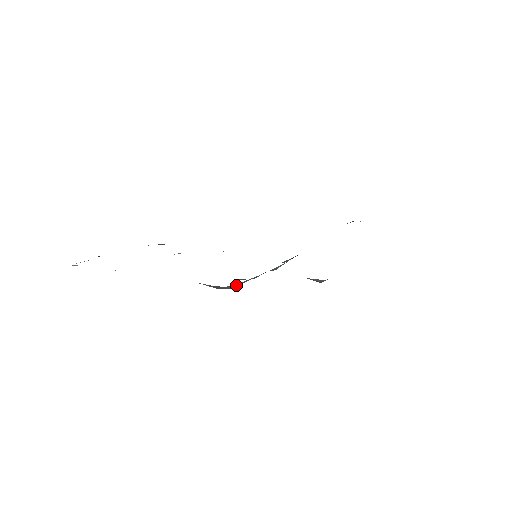
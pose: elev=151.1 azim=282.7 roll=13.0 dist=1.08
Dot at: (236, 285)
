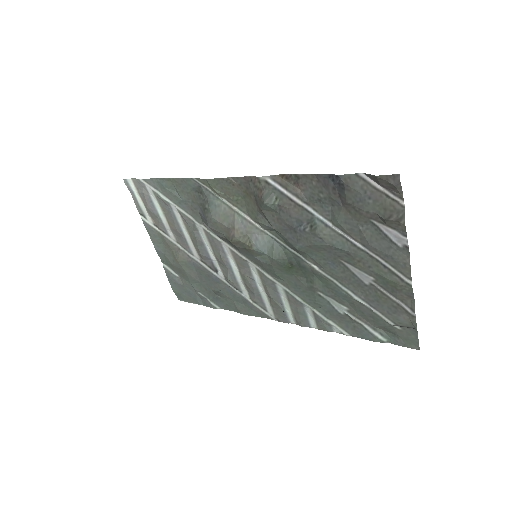
Dot at: (216, 208)
